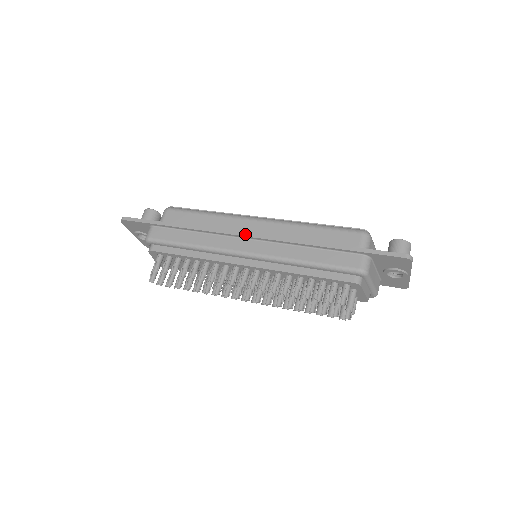
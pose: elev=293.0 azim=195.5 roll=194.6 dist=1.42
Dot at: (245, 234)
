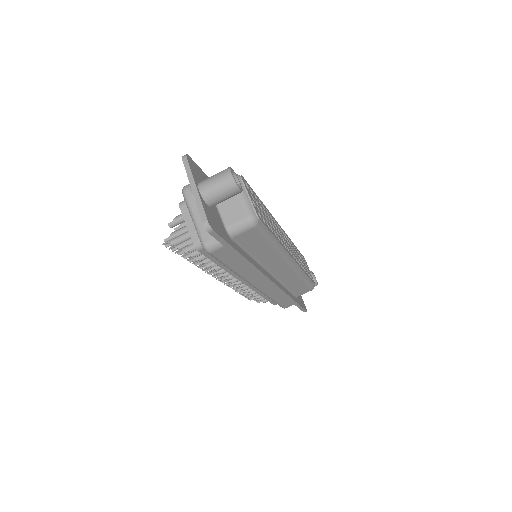
Dot at: (271, 283)
